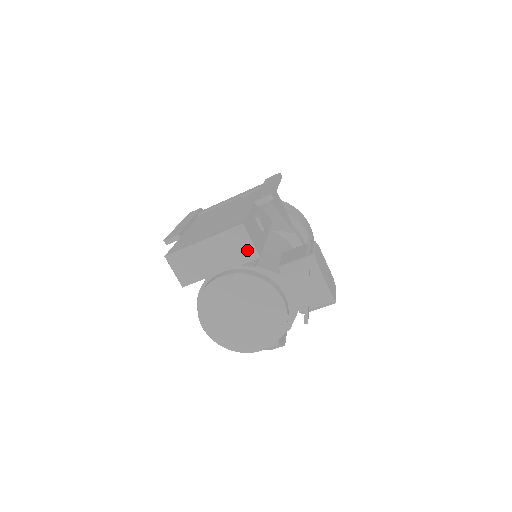
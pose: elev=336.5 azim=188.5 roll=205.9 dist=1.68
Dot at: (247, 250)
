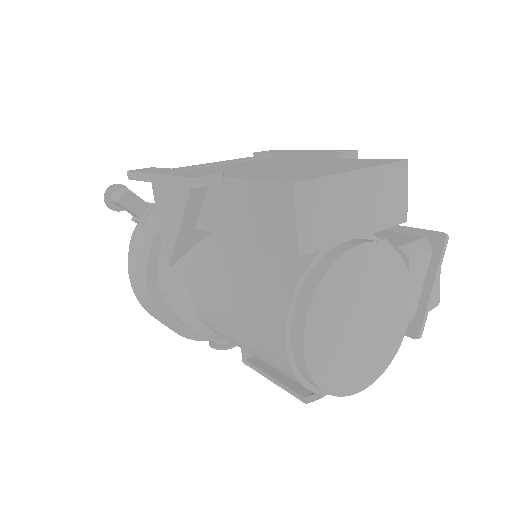
Dot at: (398, 205)
